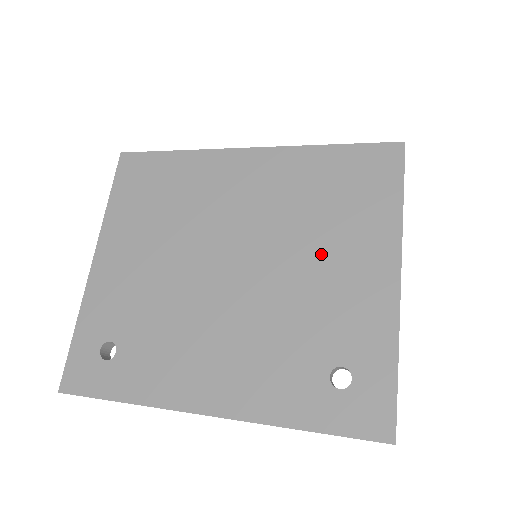
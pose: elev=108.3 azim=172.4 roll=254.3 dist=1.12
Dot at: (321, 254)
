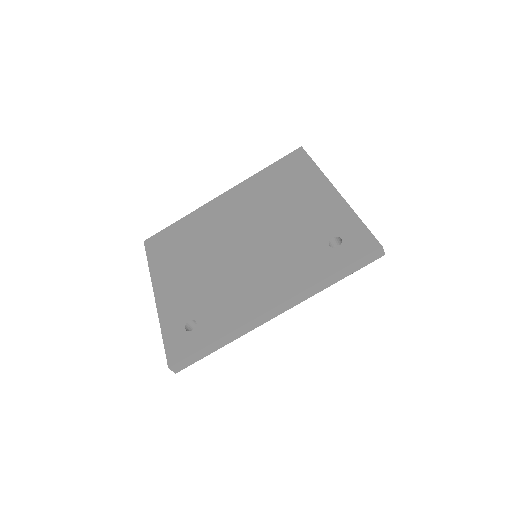
Dot at: (289, 207)
